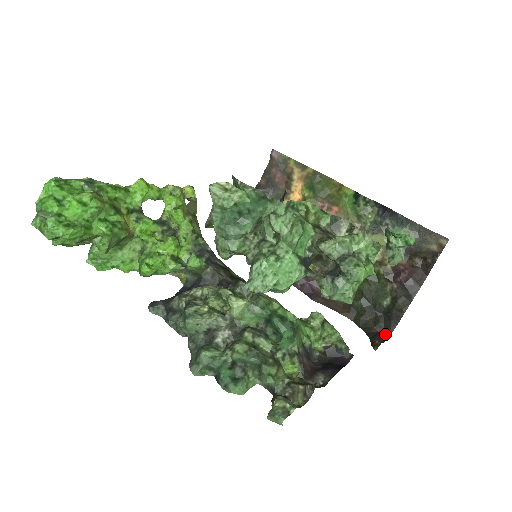
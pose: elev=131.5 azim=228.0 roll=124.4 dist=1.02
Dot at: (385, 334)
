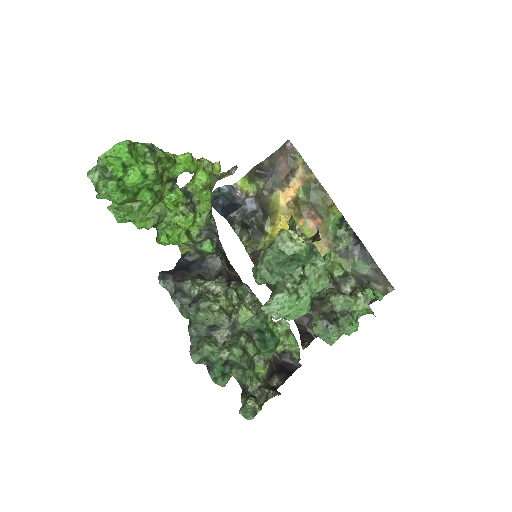
Dot at: (312, 335)
